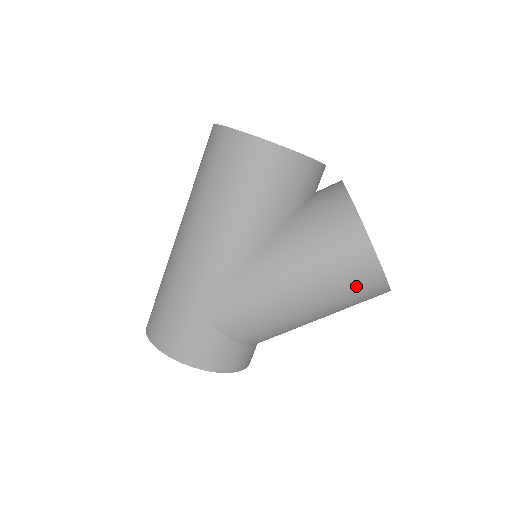
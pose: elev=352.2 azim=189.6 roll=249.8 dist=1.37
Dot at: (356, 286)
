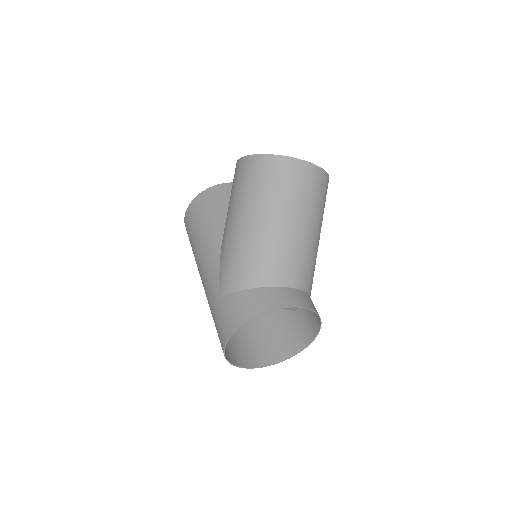
Dot at: (265, 177)
